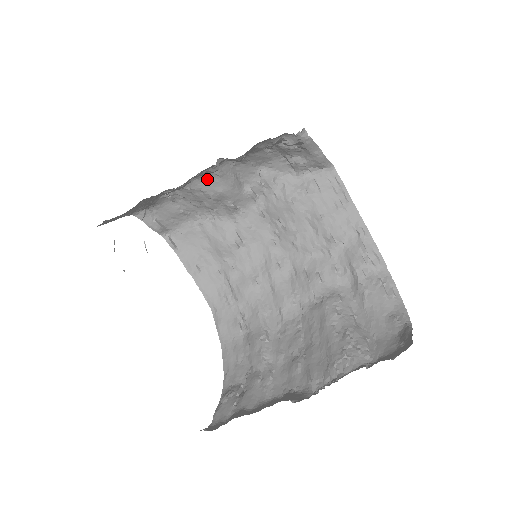
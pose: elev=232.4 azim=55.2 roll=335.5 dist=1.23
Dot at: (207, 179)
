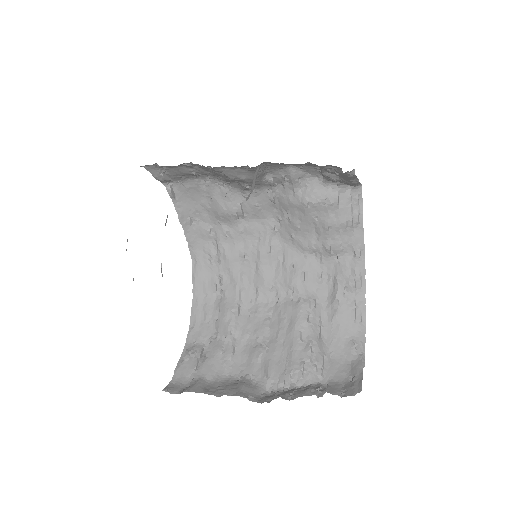
Dot at: (234, 168)
